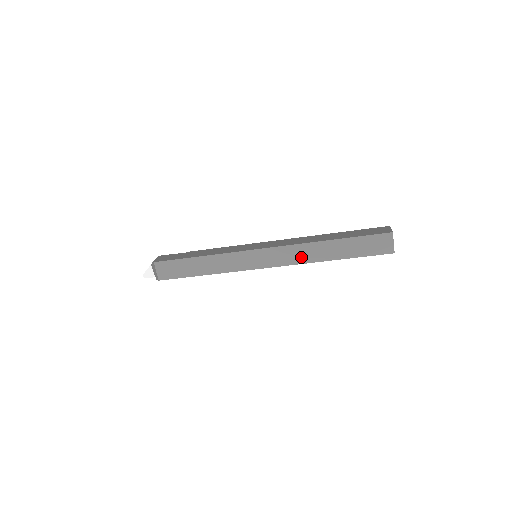
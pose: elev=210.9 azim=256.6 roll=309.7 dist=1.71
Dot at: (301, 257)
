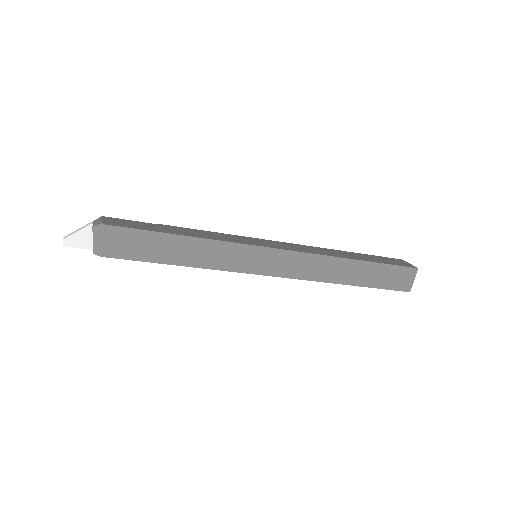
Dot at: (318, 272)
